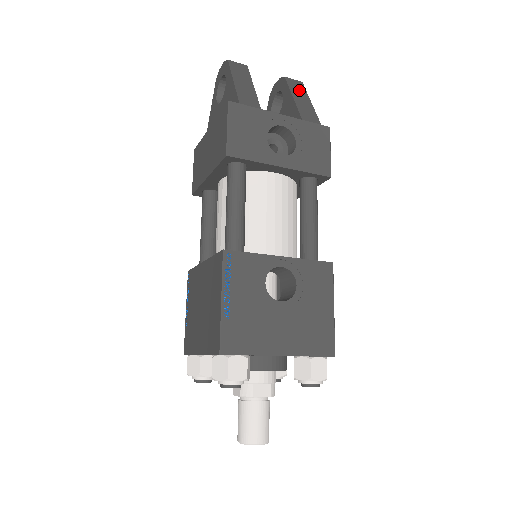
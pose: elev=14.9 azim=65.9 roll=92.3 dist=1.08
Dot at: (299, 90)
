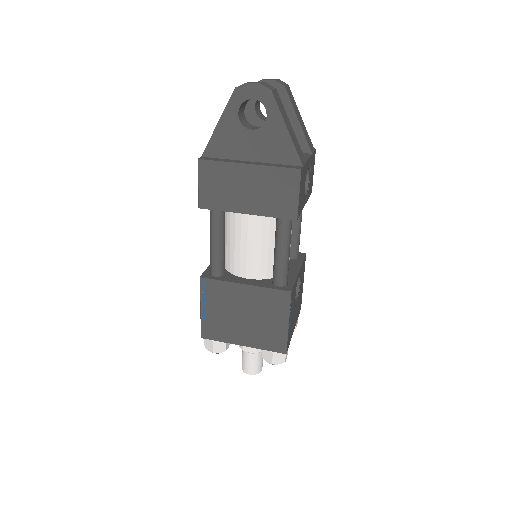
Dot at: (294, 104)
